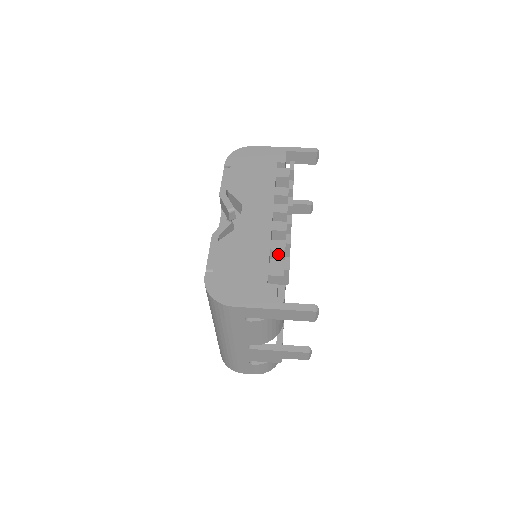
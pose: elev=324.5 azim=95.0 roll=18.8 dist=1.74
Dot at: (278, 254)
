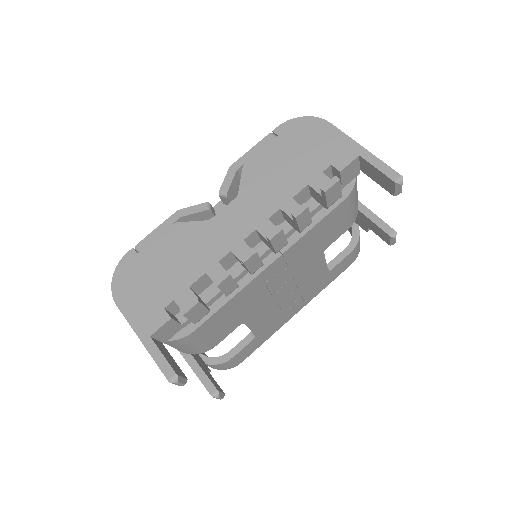
Dot at: occluded
